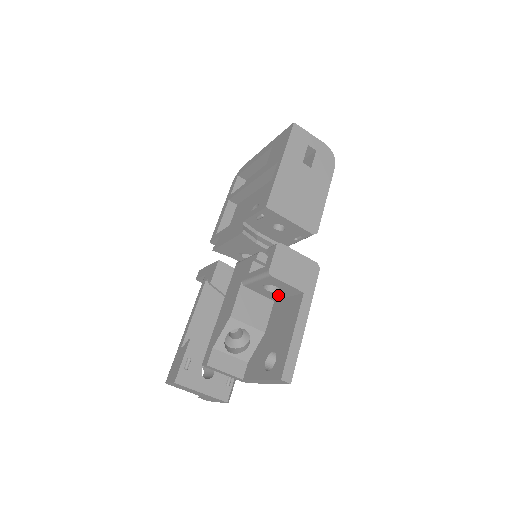
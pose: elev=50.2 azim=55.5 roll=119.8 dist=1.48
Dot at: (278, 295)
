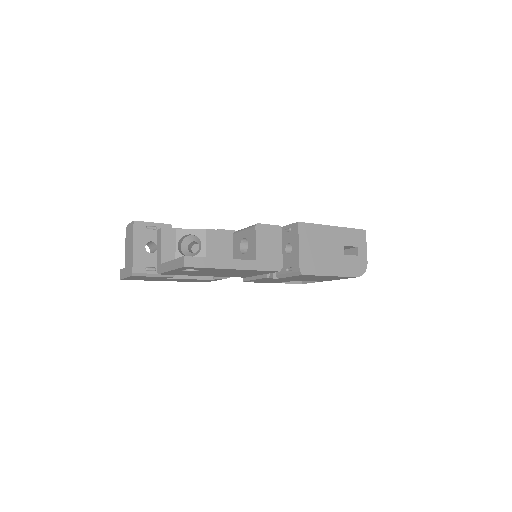
Dot at: (241, 258)
